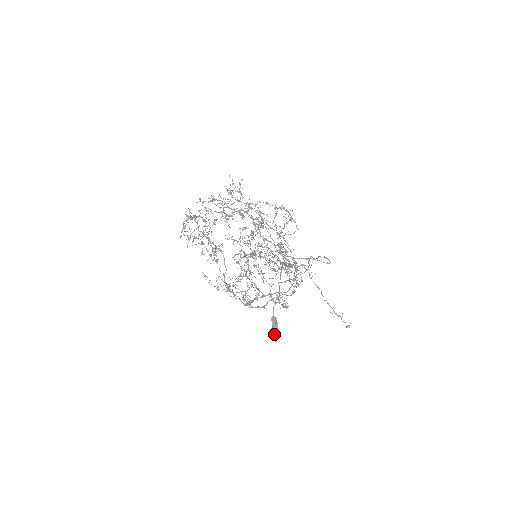
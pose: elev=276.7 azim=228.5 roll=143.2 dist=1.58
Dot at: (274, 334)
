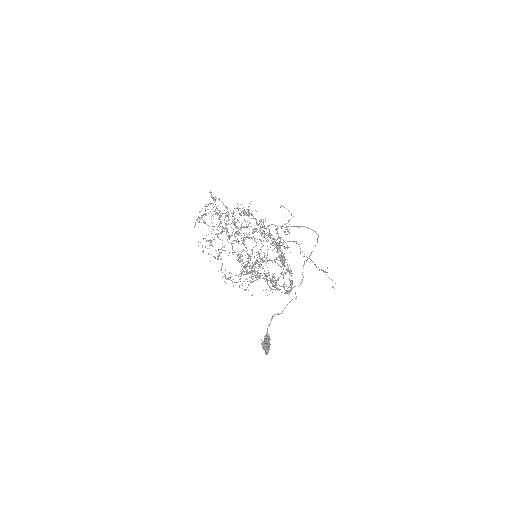
Dot at: (266, 345)
